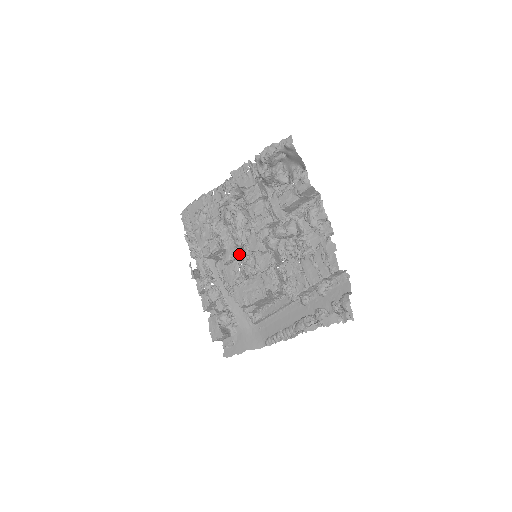
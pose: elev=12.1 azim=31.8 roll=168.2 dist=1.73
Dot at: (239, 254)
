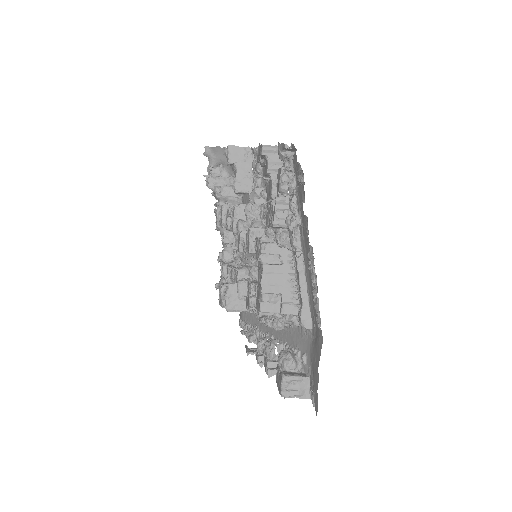
Dot at: (246, 273)
